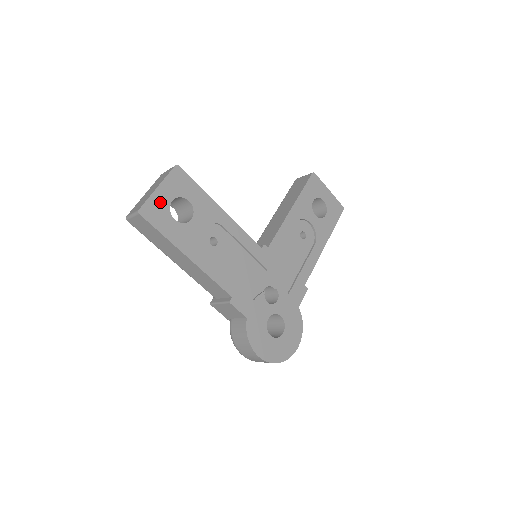
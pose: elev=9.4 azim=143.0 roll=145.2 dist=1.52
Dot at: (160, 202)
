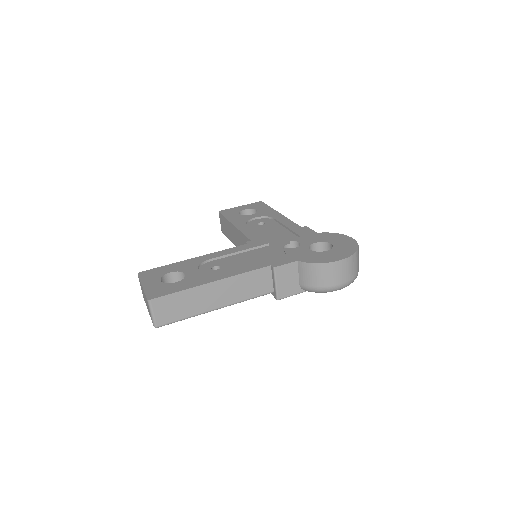
Dot at: (154, 287)
